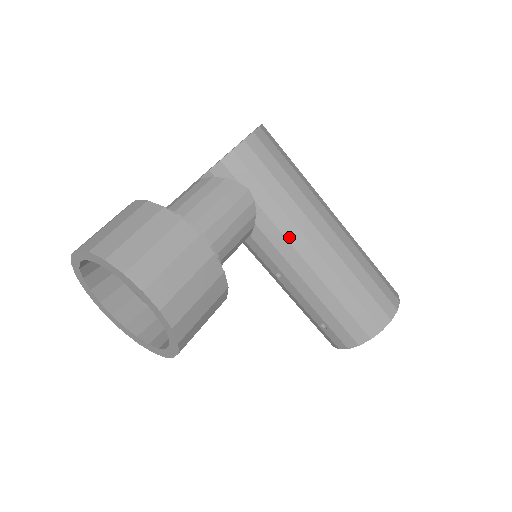
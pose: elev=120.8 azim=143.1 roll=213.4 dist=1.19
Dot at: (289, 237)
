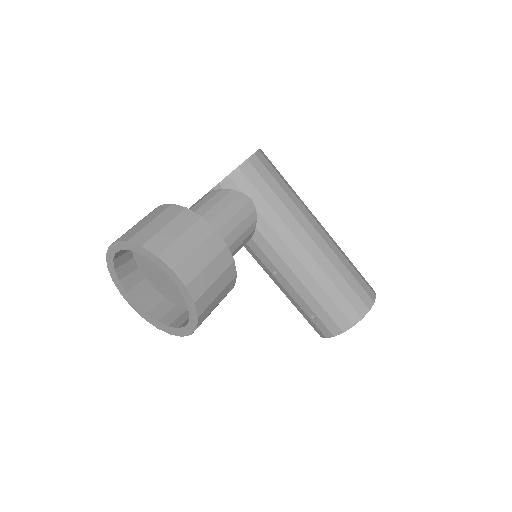
Dot at: (284, 238)
